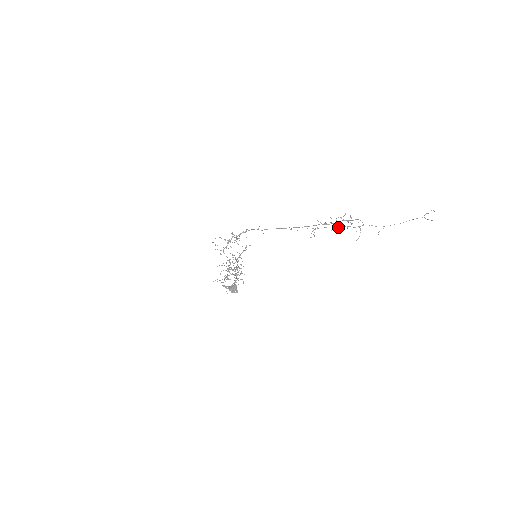
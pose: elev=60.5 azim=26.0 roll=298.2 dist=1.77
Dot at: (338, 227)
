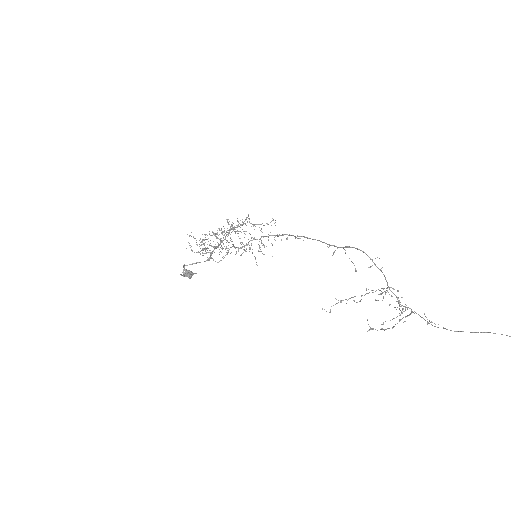
Dot at: occluded
